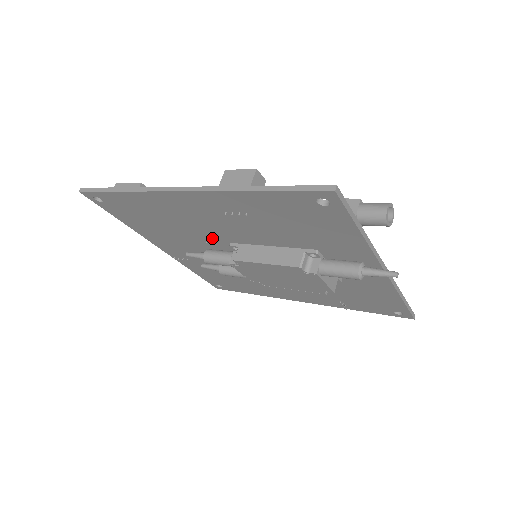
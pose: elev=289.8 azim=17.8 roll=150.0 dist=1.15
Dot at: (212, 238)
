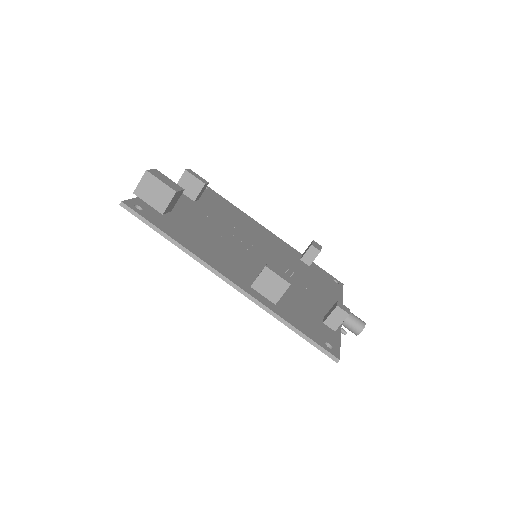
Dot at: occluded
